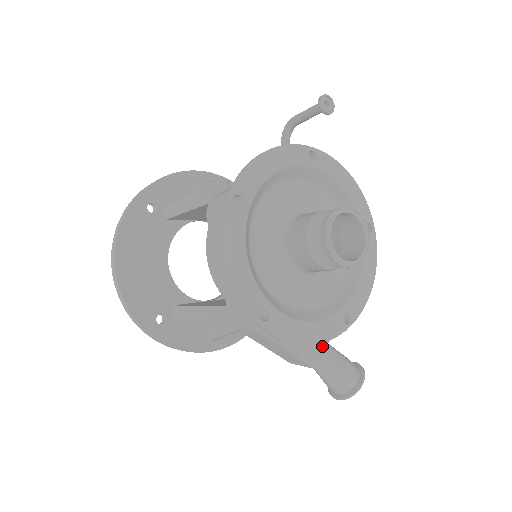
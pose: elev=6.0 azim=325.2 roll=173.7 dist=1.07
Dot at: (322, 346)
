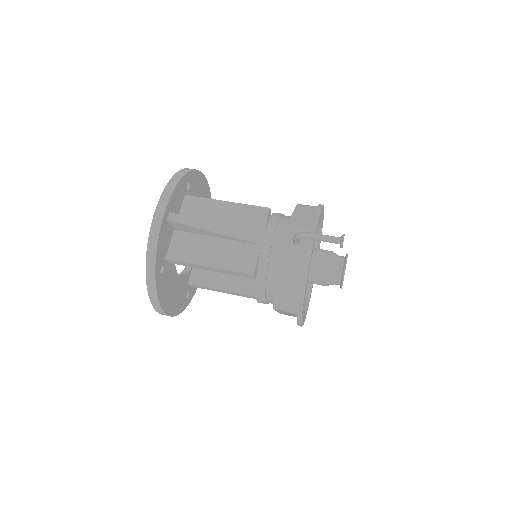
Dot at: occluded
